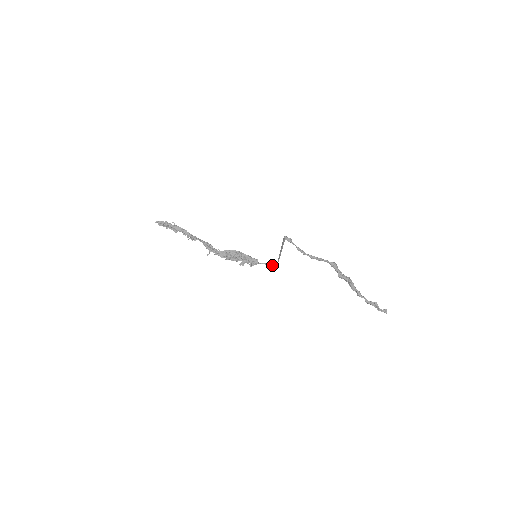
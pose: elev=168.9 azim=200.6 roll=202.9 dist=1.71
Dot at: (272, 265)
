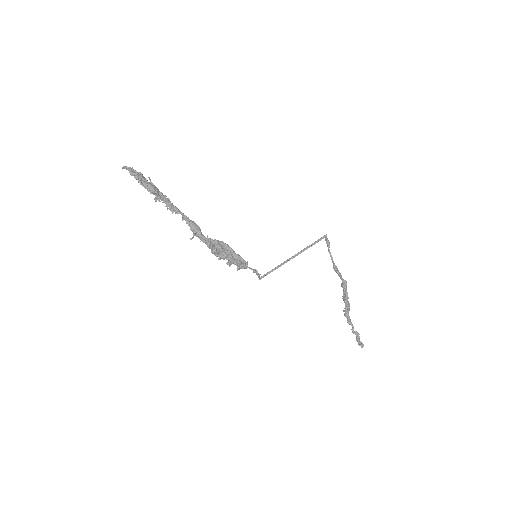
Dot at: (259, 274)
